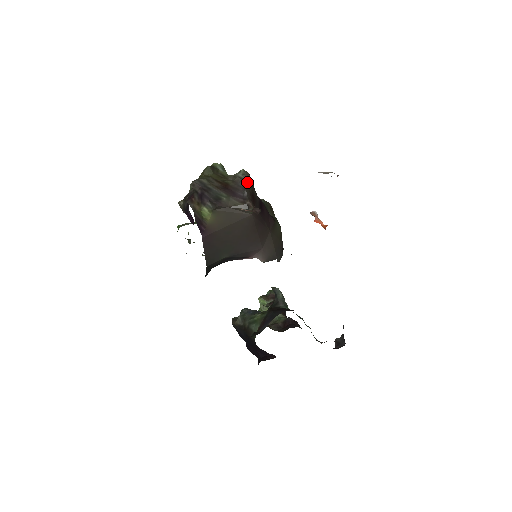
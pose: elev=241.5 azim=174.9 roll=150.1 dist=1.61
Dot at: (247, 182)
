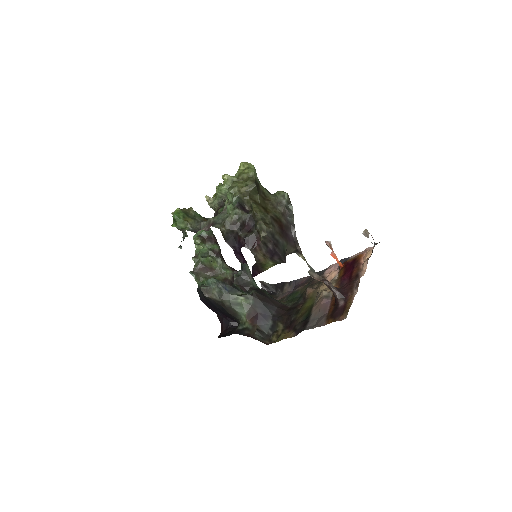
Dot at: (293, 215)
